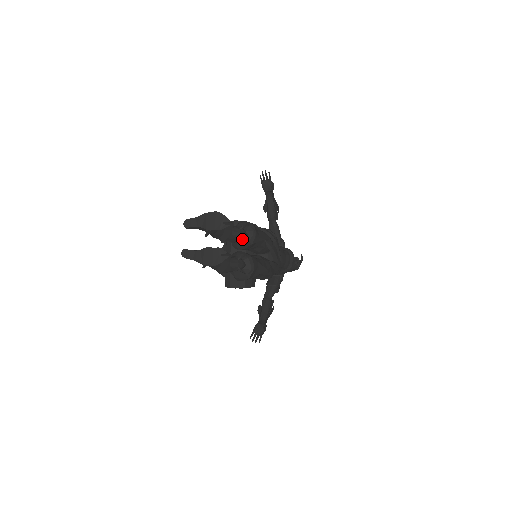
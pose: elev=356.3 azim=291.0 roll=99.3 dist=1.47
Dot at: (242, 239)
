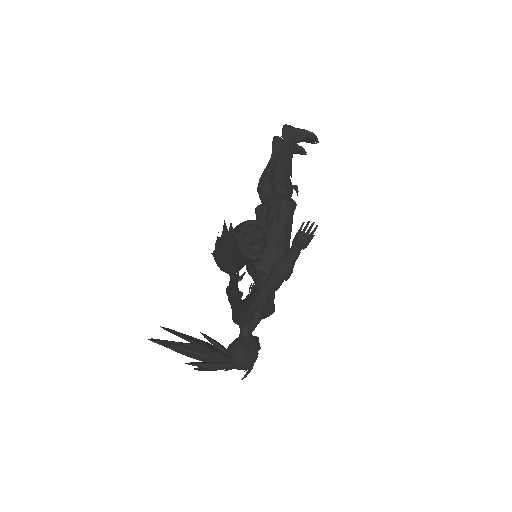
Dot at: occluded
